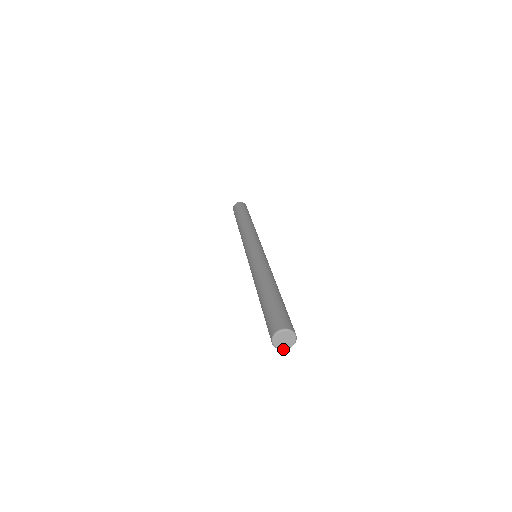
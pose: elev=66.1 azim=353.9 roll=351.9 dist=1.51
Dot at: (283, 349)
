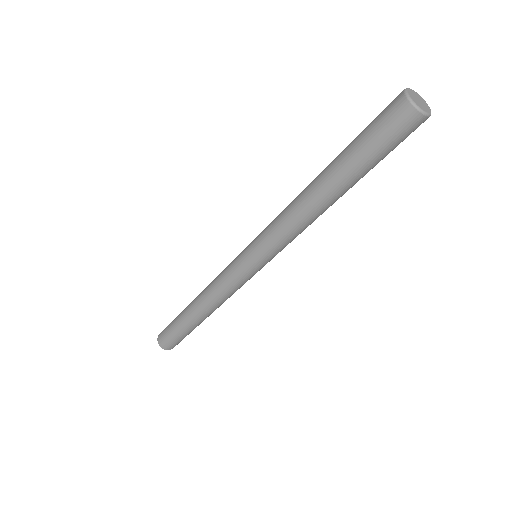
Dot at: (430, 111)
